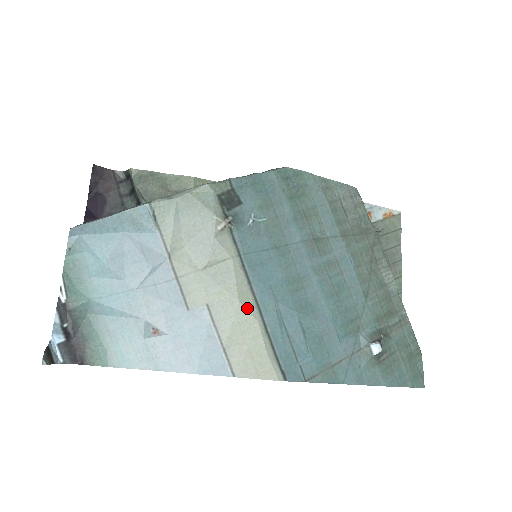
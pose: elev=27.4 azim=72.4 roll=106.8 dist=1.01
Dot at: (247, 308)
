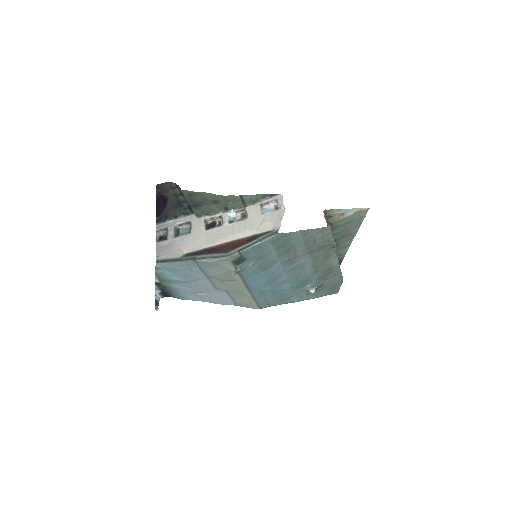
Dot at: (245, 293)
